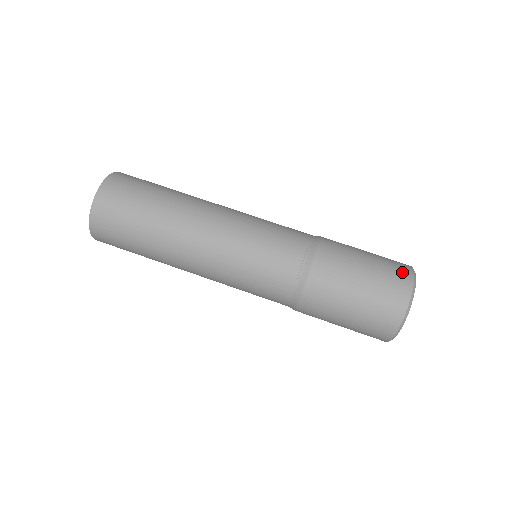
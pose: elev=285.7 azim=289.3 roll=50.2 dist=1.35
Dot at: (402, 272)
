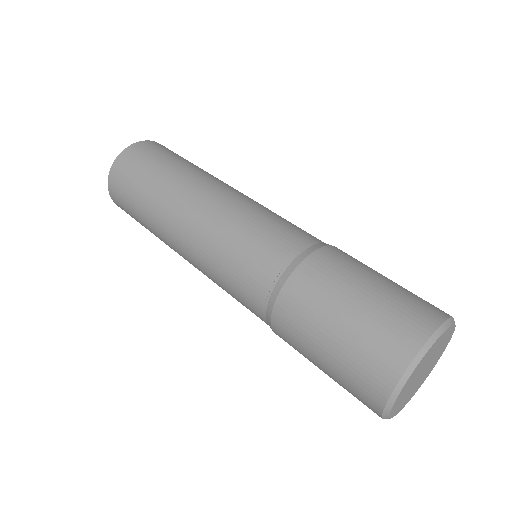
Dot at: (402, 338)
